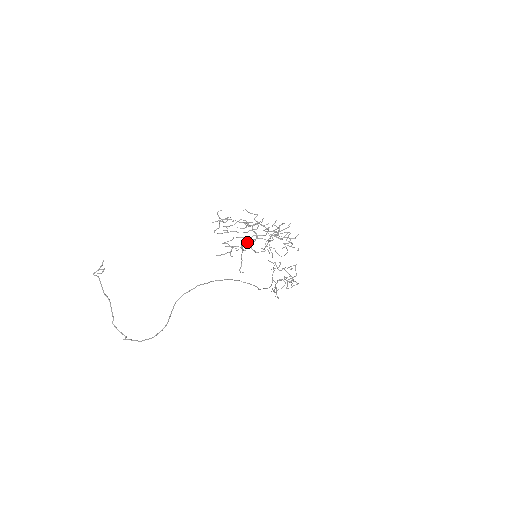
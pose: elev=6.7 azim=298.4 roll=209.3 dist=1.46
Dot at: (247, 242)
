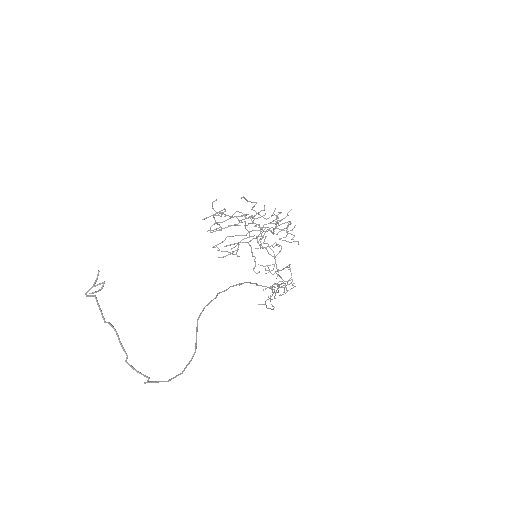
Dot at: occluded
